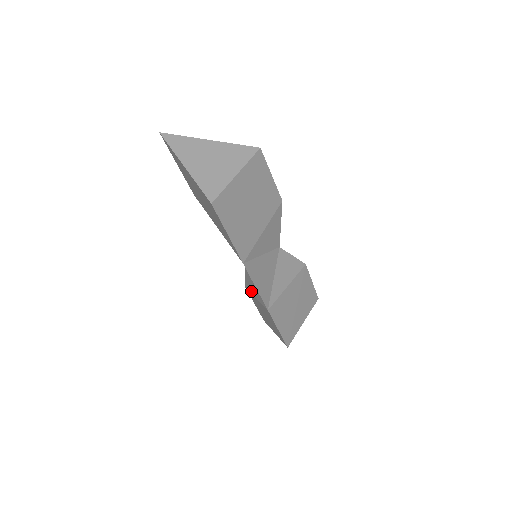
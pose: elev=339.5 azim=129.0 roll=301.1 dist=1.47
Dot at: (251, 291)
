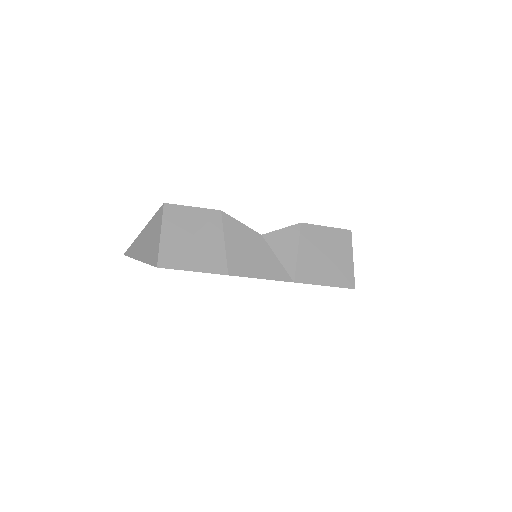
Dot at: occluded
